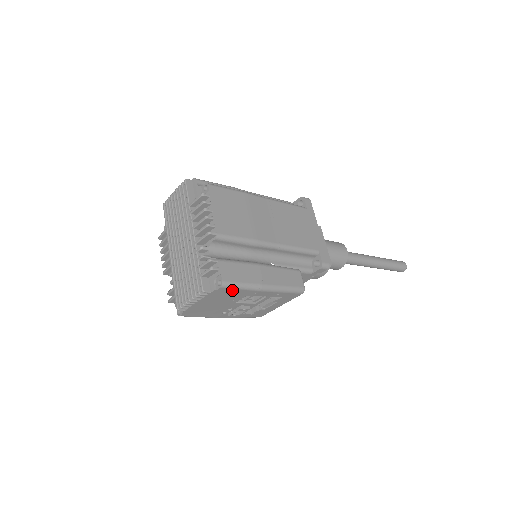
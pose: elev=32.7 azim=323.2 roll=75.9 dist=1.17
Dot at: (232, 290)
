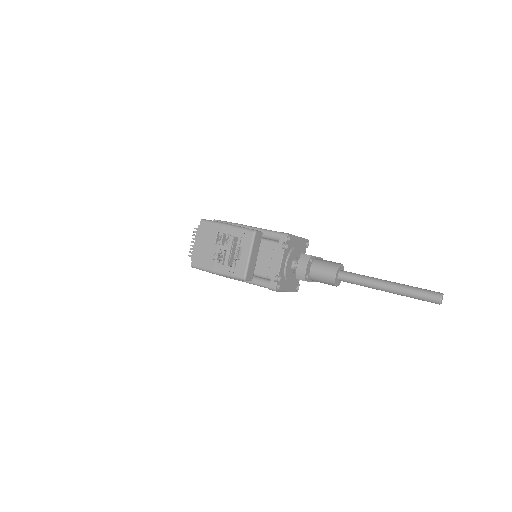
Dot at: (207, 225)
